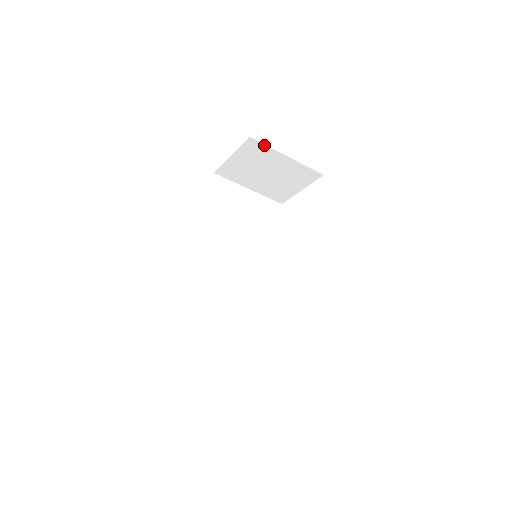
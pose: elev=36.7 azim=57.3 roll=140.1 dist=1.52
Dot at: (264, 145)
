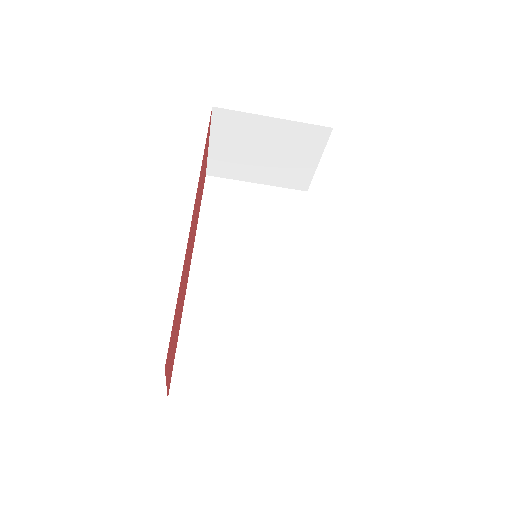
Dot at: (236, 112)
